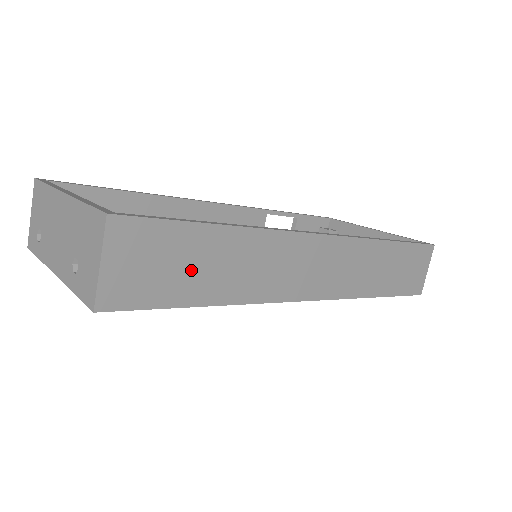
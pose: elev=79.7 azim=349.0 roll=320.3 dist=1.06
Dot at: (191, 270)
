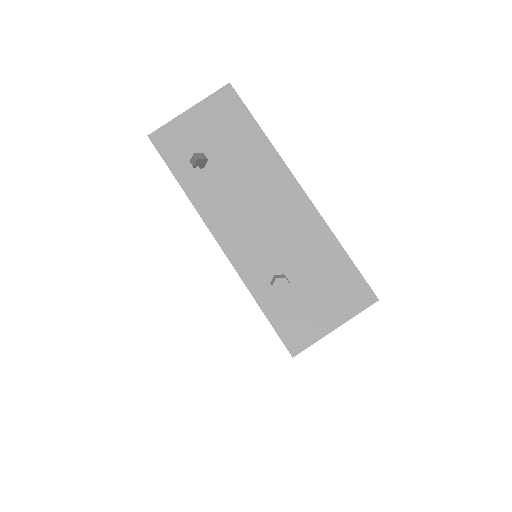
Dot at: occluded
